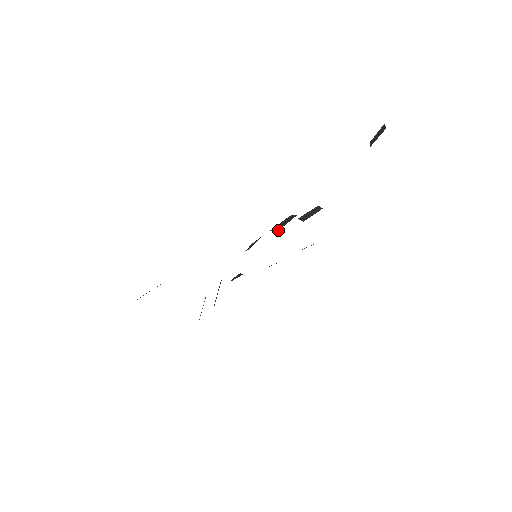
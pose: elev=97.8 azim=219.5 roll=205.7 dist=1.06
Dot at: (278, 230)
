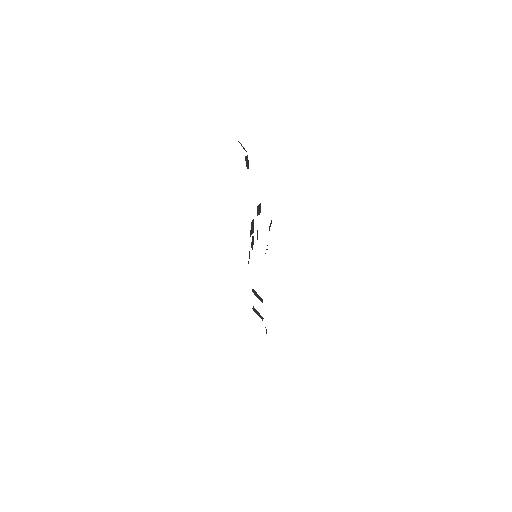
Dot at: occluded
